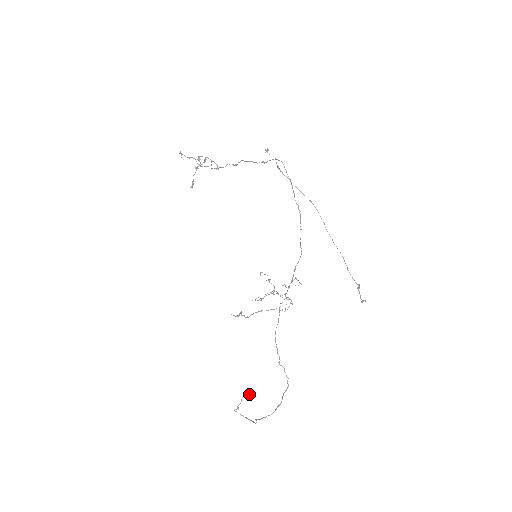
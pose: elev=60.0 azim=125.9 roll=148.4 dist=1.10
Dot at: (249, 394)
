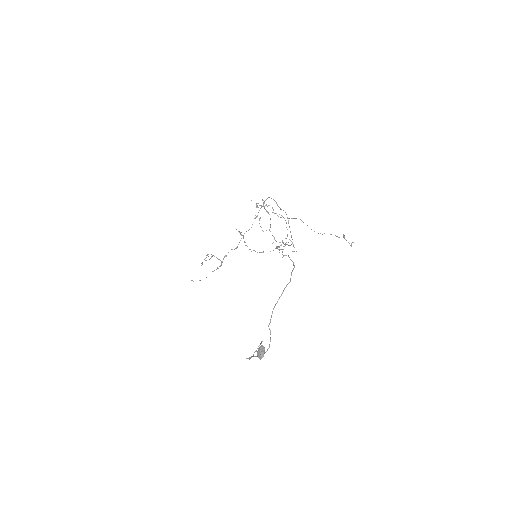
Dot at: (261, 350)
